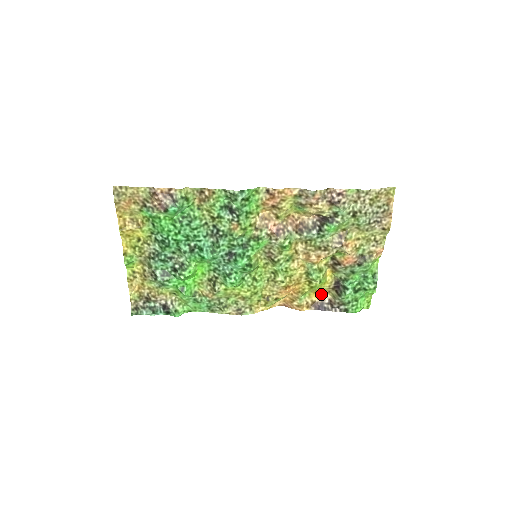
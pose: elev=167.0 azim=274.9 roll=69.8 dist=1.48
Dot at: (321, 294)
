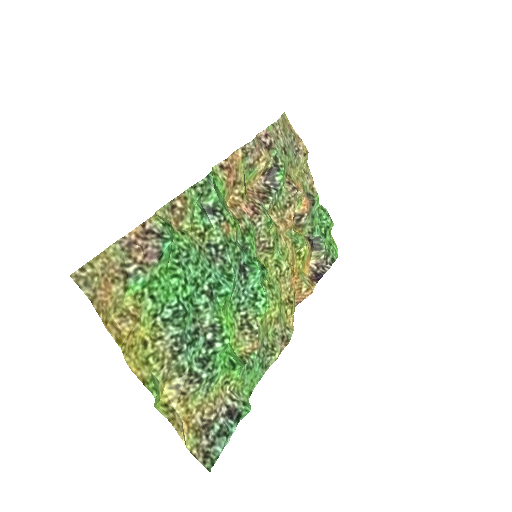
Dot at: (307, 265)
